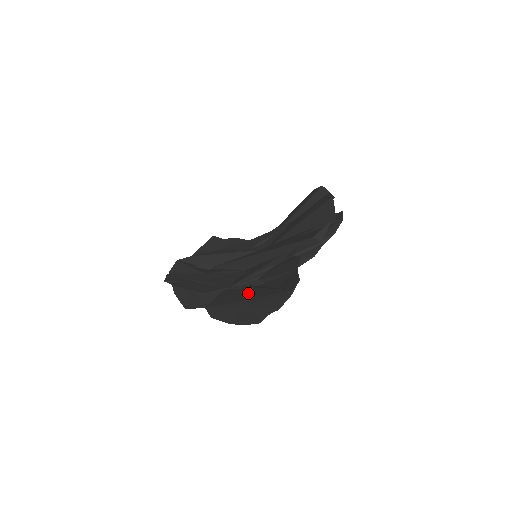
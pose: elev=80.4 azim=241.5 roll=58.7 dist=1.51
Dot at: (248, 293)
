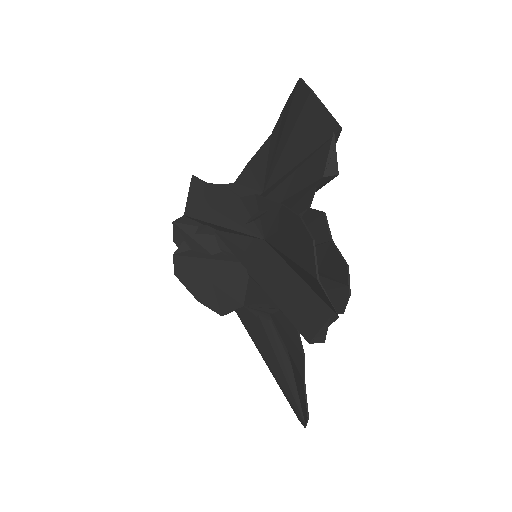
Dot at: (264, 346)
